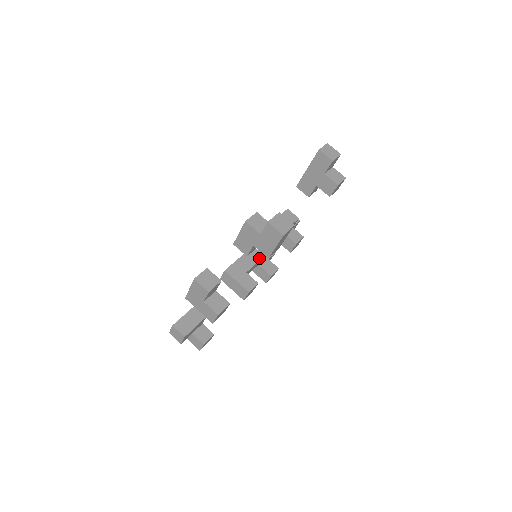
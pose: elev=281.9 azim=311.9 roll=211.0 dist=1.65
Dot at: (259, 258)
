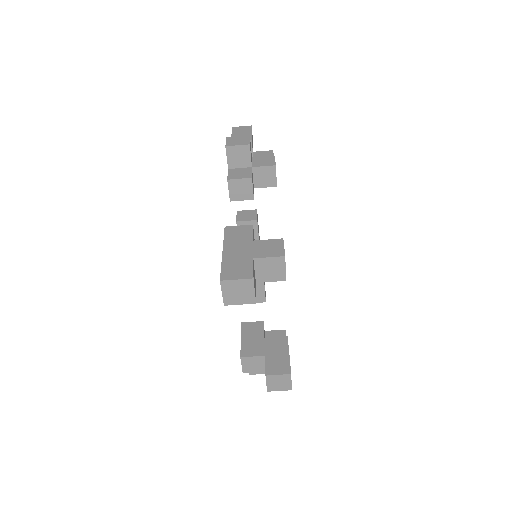
Dot at: (255, 229)
